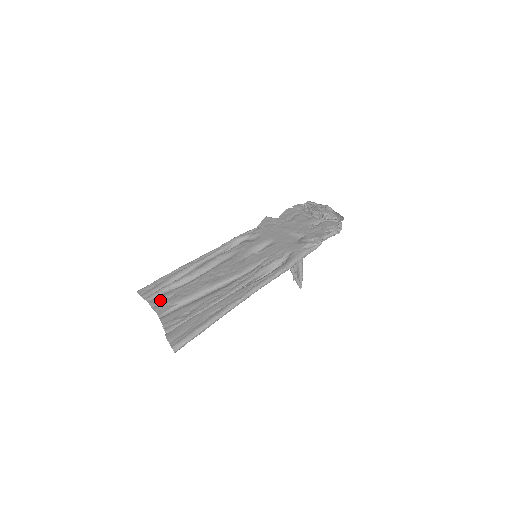
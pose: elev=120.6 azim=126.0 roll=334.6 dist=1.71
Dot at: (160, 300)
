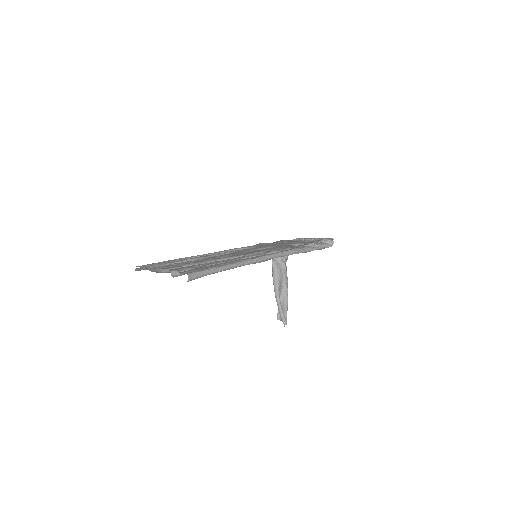
Dot at: (163, 266)
